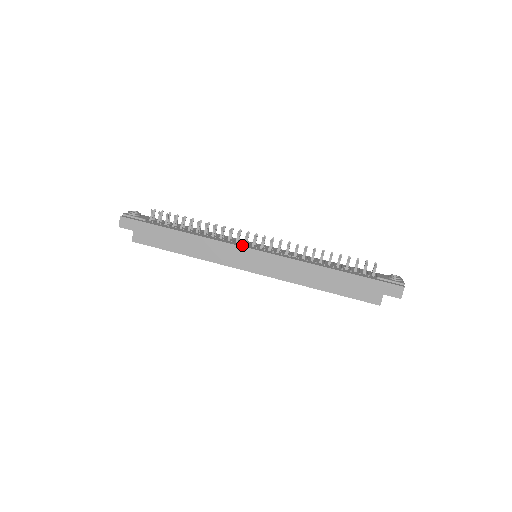
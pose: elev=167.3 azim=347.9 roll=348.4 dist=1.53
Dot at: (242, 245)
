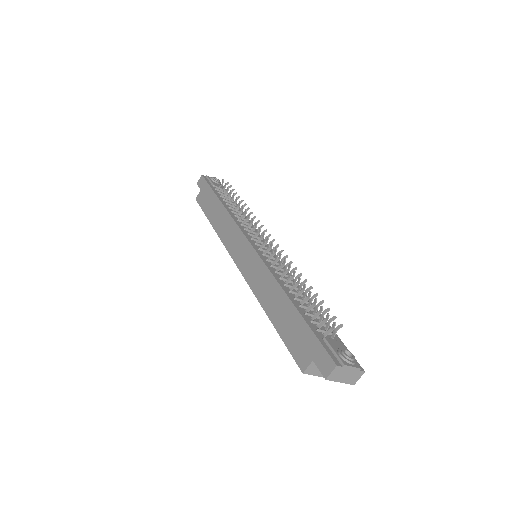
Dot at: (247, 235)
